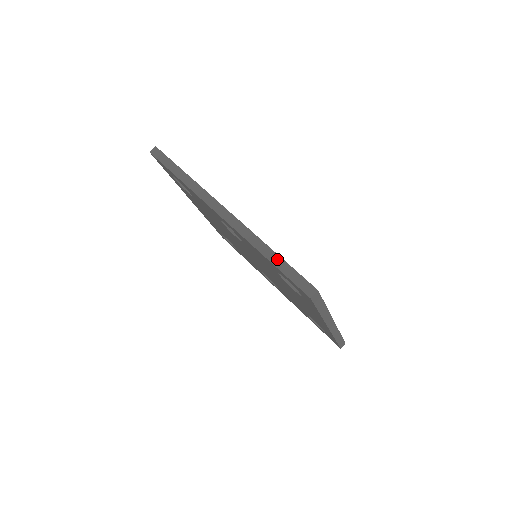
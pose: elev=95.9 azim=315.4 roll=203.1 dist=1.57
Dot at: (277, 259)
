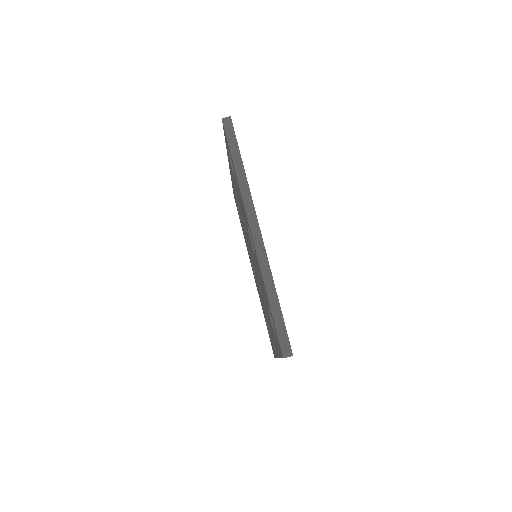
Dot at: (276, 306)
